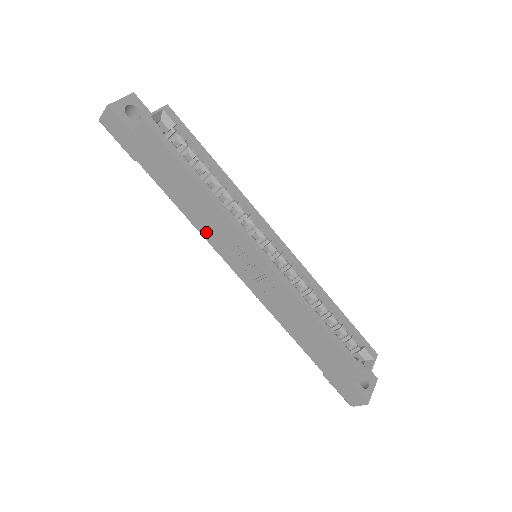
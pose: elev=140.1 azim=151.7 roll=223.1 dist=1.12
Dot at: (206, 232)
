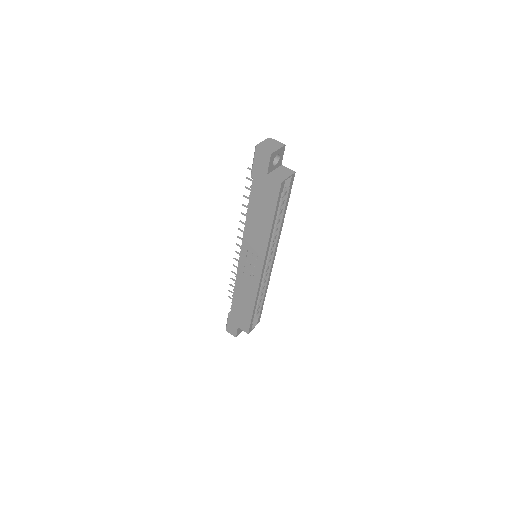
Dot at: (248, 234)
